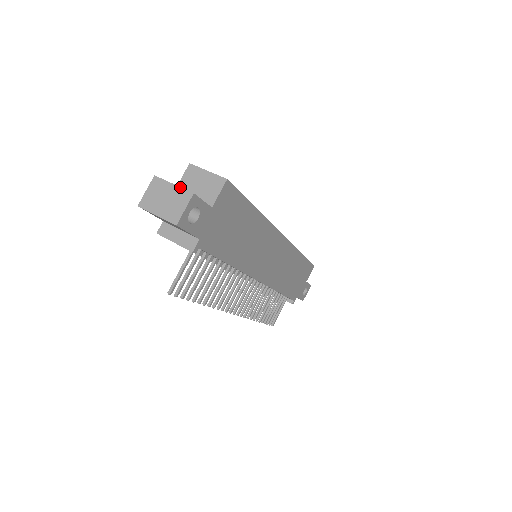
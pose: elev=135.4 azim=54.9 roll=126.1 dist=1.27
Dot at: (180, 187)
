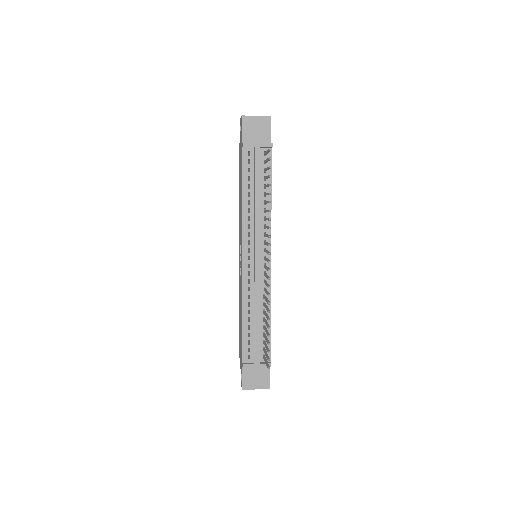
Dot at: occluded
